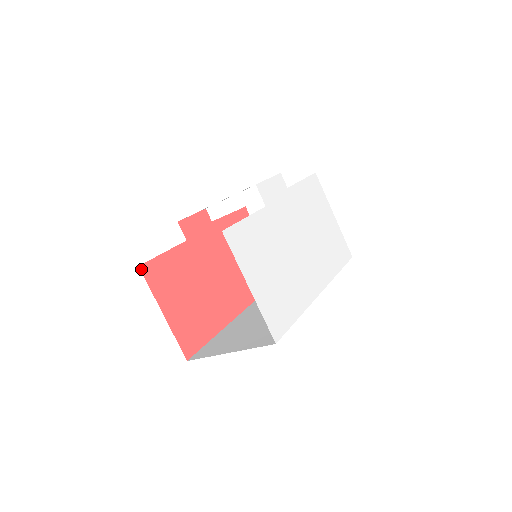
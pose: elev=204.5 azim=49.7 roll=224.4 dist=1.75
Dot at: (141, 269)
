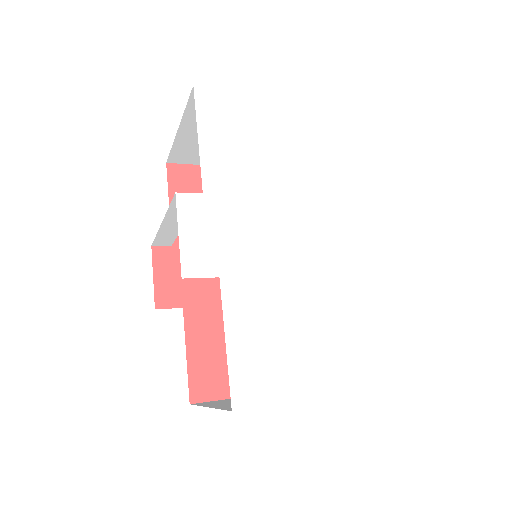
Dot at: (194, 402)
